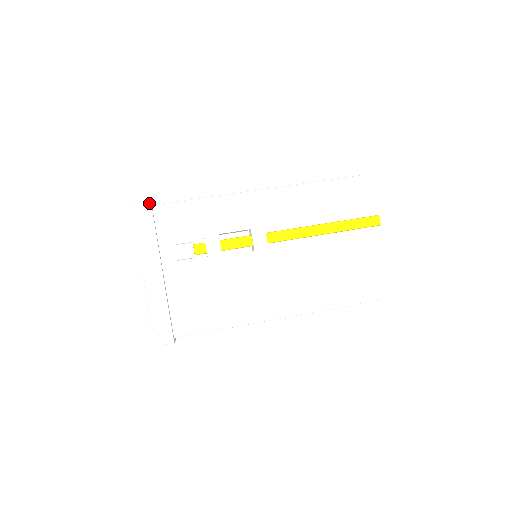
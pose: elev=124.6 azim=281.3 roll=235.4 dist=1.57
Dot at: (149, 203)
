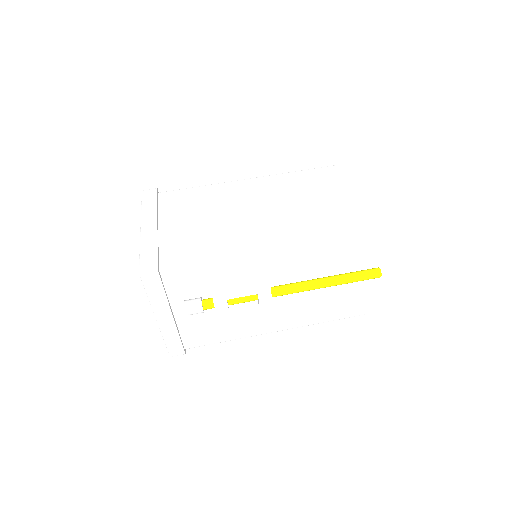
Dot at: (156, 272)
